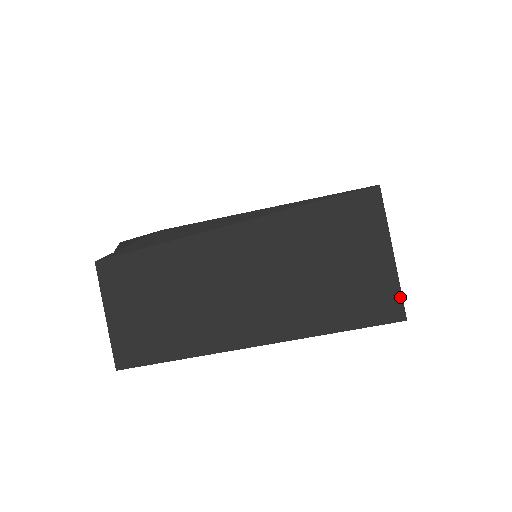
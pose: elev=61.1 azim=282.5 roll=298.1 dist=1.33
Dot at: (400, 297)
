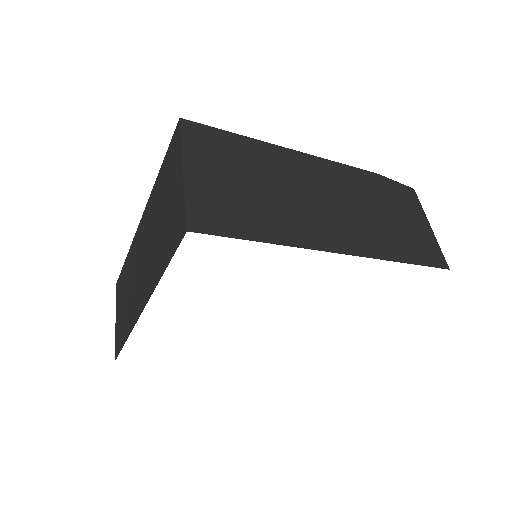
Dot at: (184, 210)
